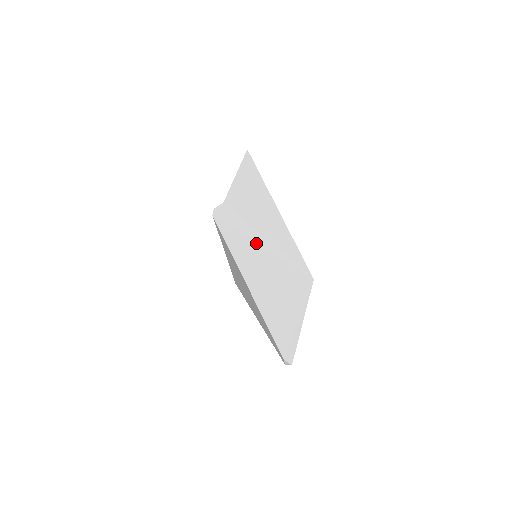
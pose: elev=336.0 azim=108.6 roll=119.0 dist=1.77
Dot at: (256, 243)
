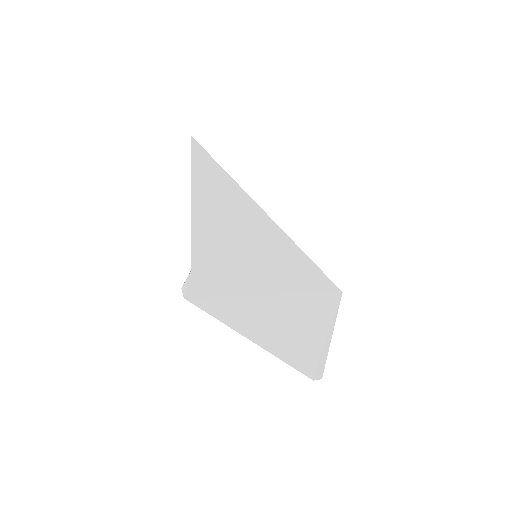
Dot at: (258, 296)
